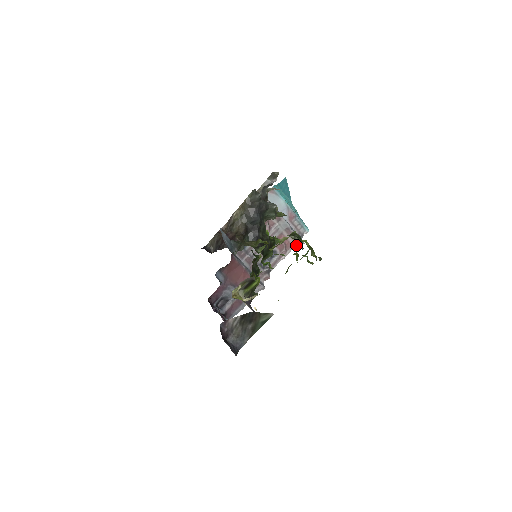
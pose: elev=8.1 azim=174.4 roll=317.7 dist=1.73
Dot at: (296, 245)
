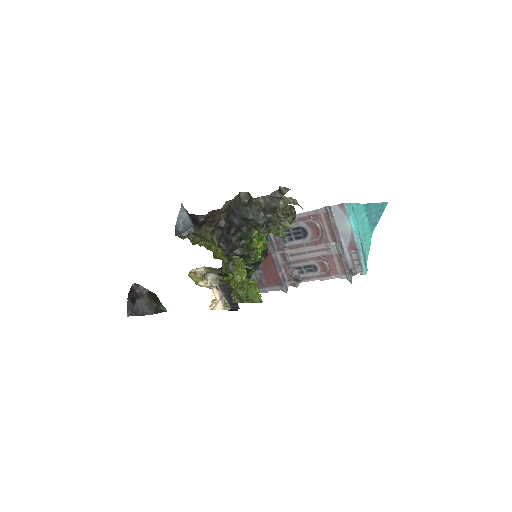
Dot at: (342, 277)
